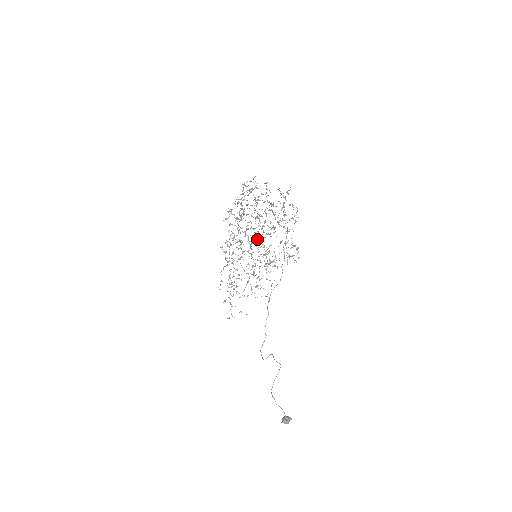
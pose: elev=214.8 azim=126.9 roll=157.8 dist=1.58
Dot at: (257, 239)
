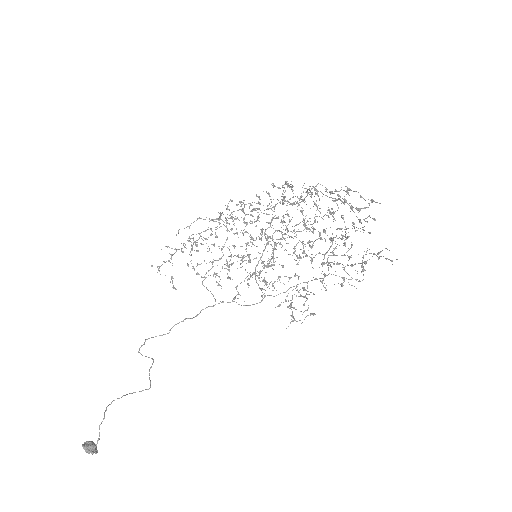
Dot at: occluded
